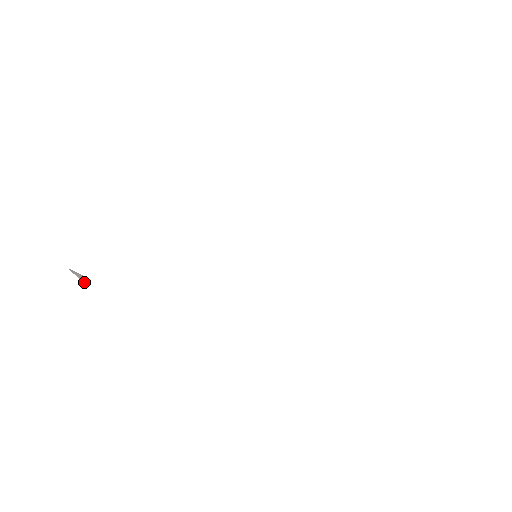
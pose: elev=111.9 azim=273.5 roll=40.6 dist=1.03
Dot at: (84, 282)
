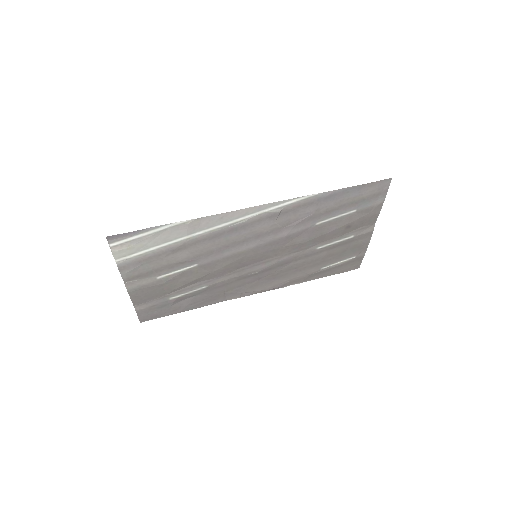
Dot at: (140, 267)
